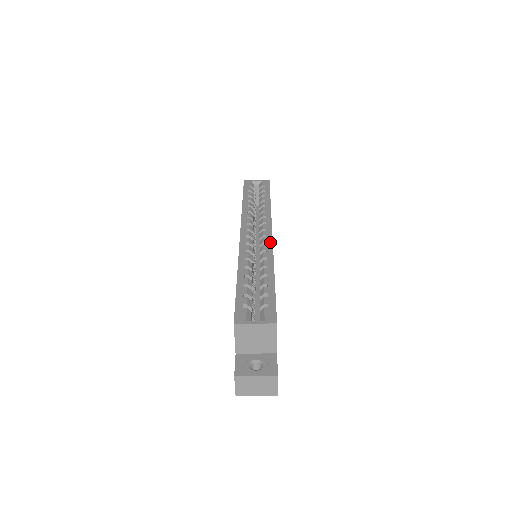
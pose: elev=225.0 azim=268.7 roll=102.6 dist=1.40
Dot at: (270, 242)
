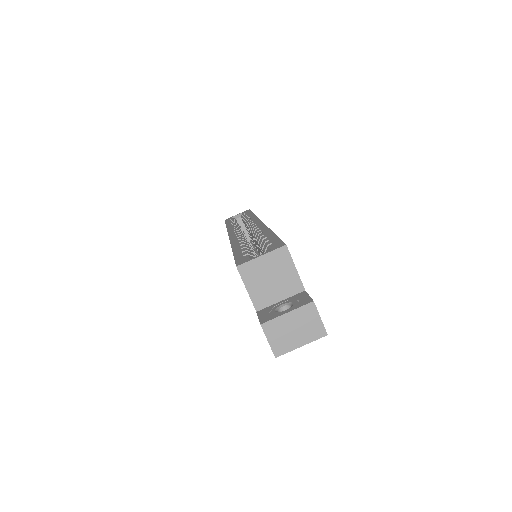
Dot at: (261, 224)
